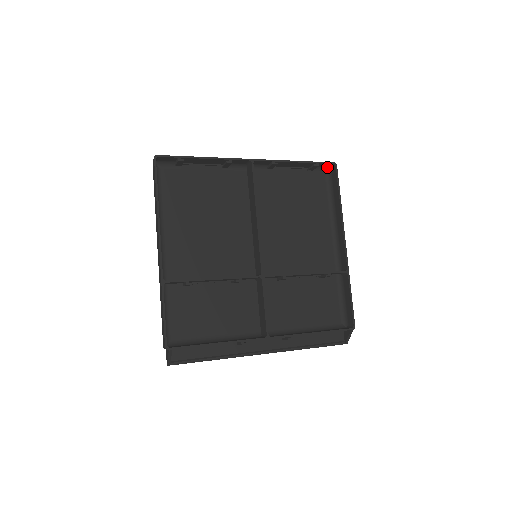
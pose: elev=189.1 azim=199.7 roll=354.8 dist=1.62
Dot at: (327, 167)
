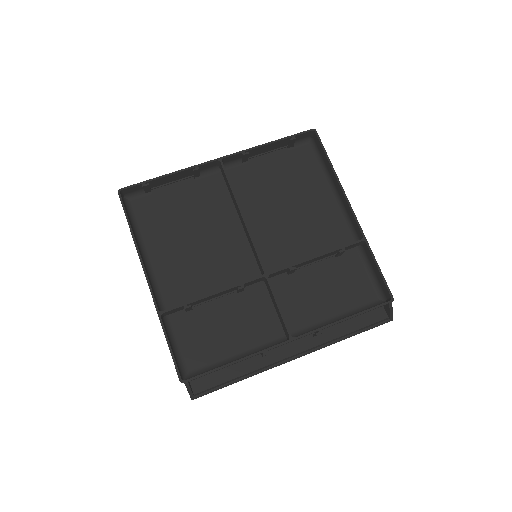
Dot at: (308, 137)
